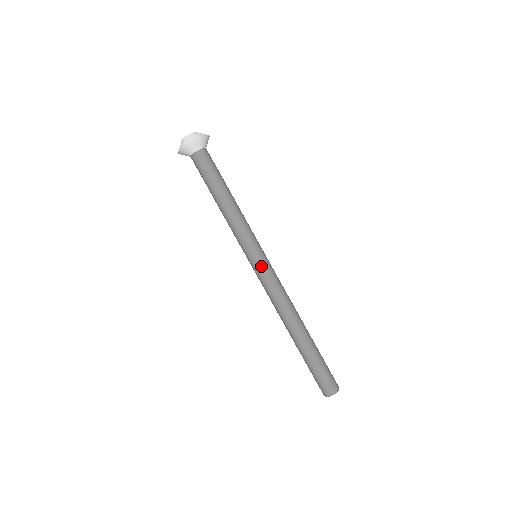
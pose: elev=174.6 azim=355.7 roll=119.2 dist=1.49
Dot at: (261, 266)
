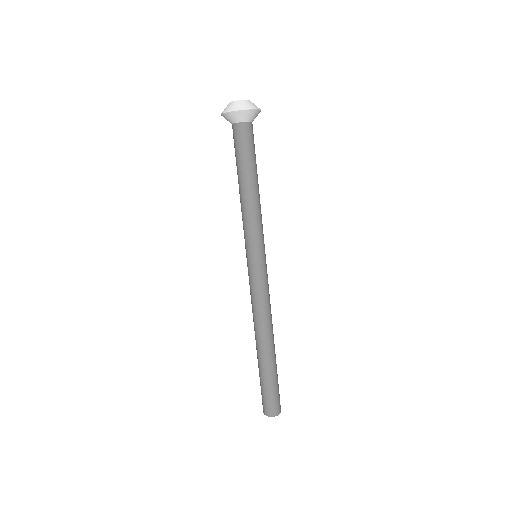
Dot at: (261, 269)
